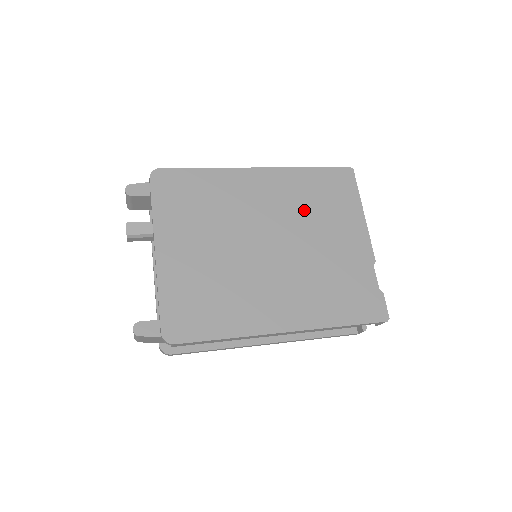
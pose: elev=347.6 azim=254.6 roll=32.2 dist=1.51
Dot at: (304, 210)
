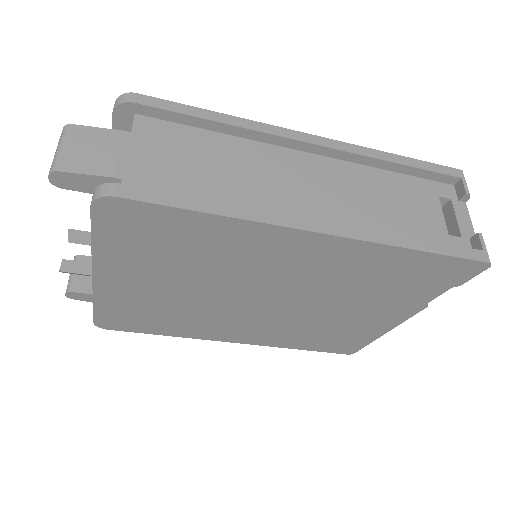
Dot at: occluded
